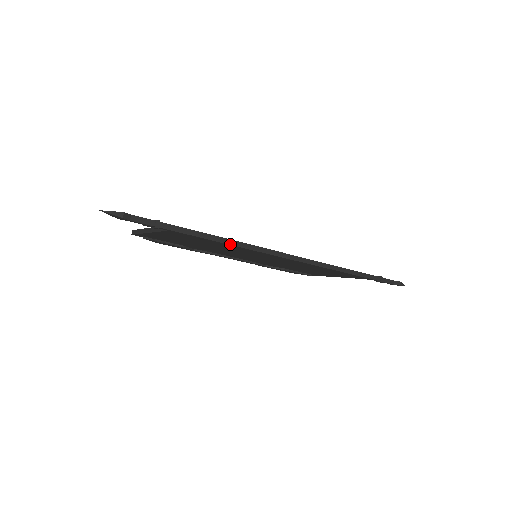
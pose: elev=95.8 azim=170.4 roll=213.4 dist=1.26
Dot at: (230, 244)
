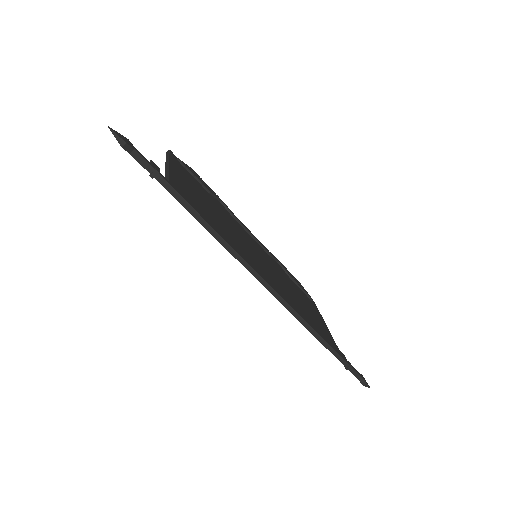
Dot at: (215, 237)
